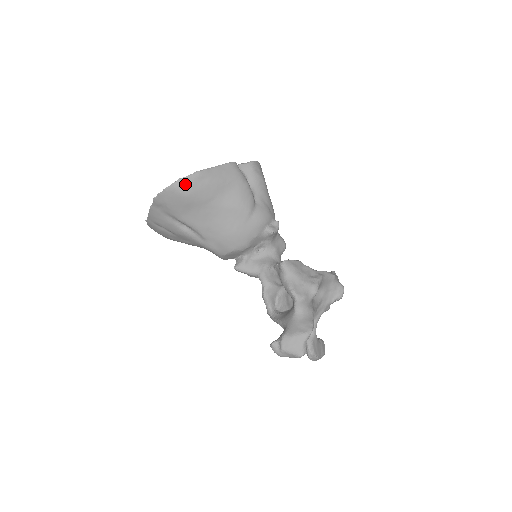
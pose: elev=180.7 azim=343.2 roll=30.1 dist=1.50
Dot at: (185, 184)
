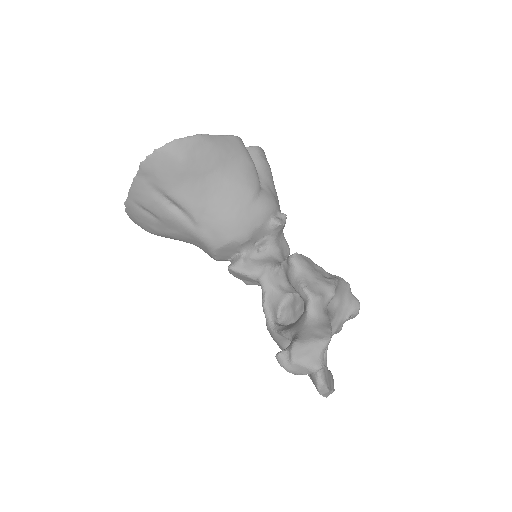
Dot at: (182, 146)
